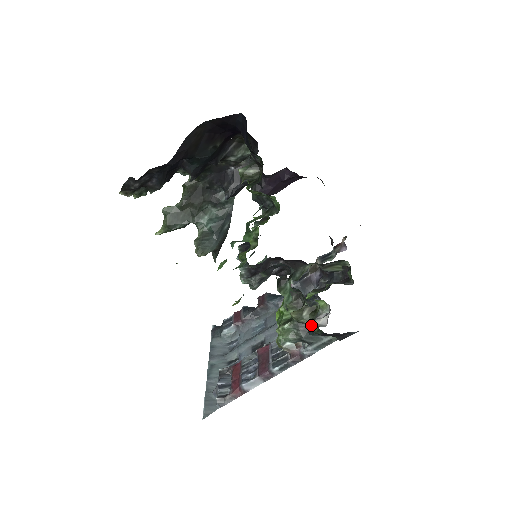
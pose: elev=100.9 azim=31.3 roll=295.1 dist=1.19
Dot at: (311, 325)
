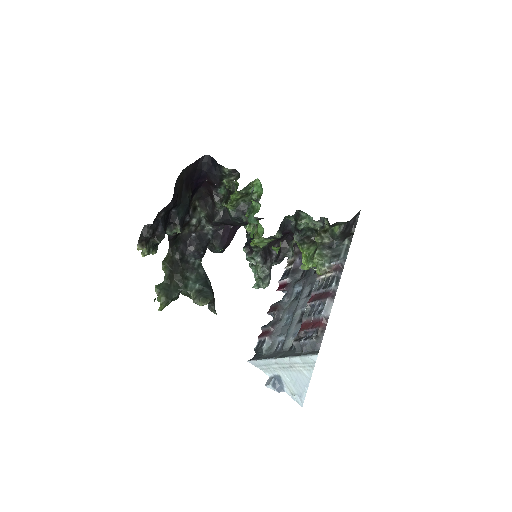
Dot at: (331, 239)
